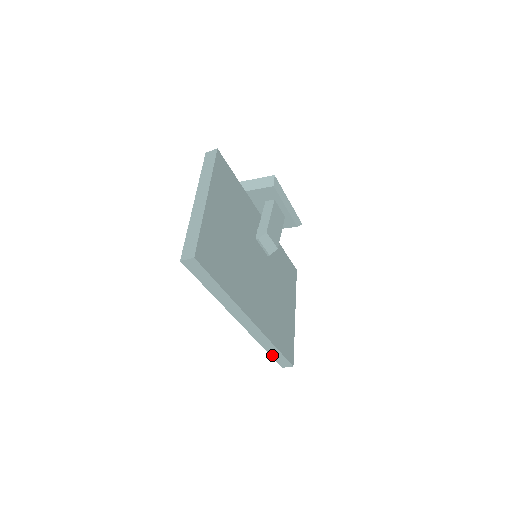
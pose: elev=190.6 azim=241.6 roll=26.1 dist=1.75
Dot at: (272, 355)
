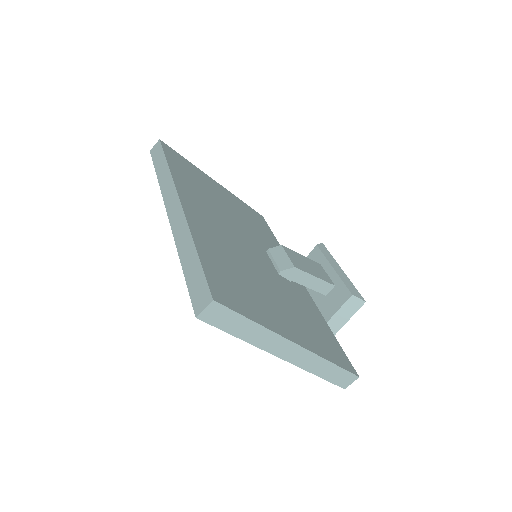
Dot at: (187, 276)
